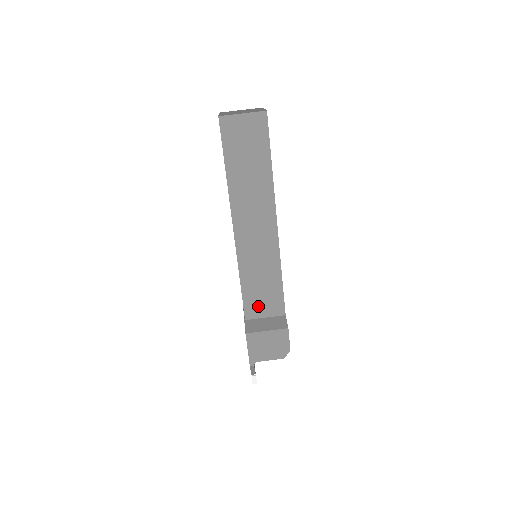
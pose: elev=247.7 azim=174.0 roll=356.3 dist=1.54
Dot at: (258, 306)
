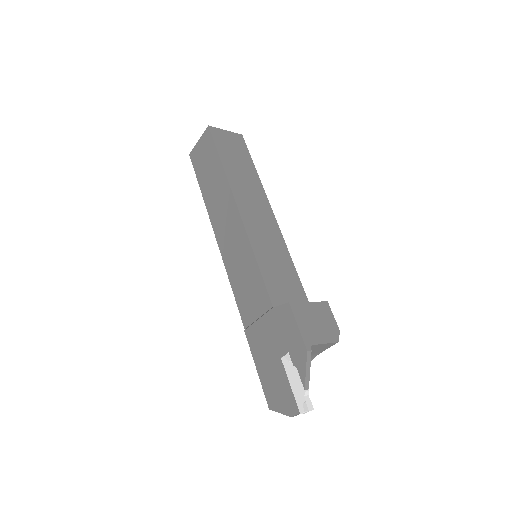
Dot at: (282, 293)
